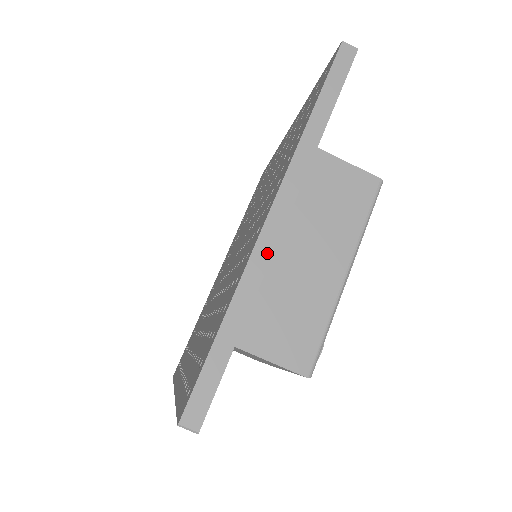
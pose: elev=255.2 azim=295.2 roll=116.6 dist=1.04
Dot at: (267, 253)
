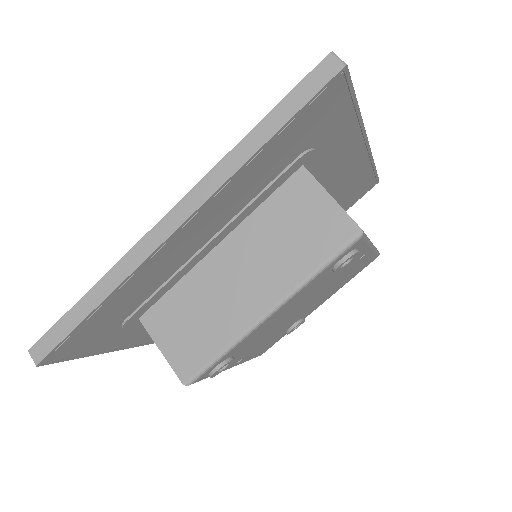
Dot at: occluded
